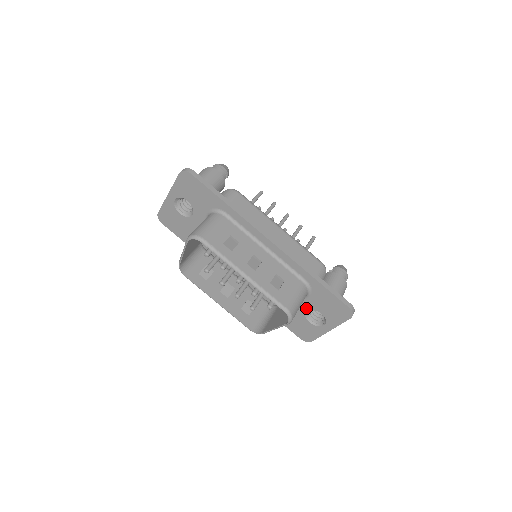
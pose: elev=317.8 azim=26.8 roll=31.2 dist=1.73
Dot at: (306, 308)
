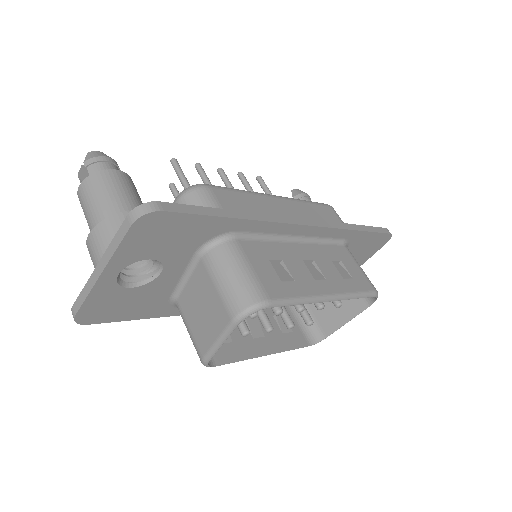
Dot at: occluded
